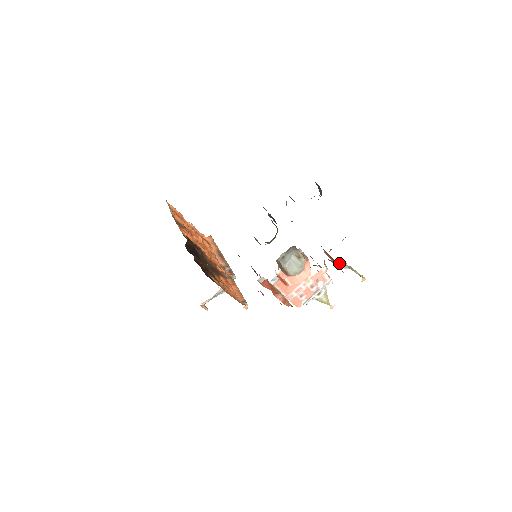
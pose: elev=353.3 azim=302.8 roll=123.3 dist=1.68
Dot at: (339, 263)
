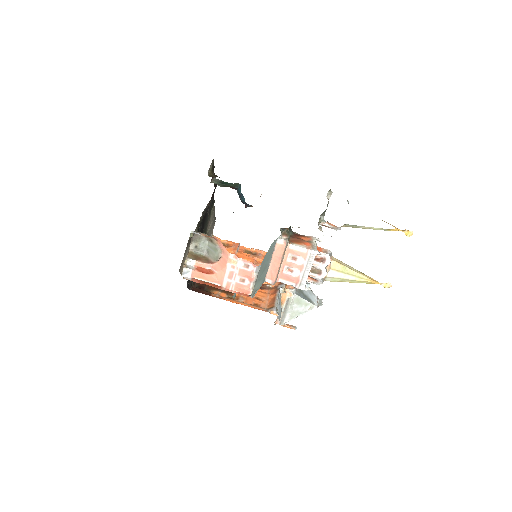
Dot at: occluded
